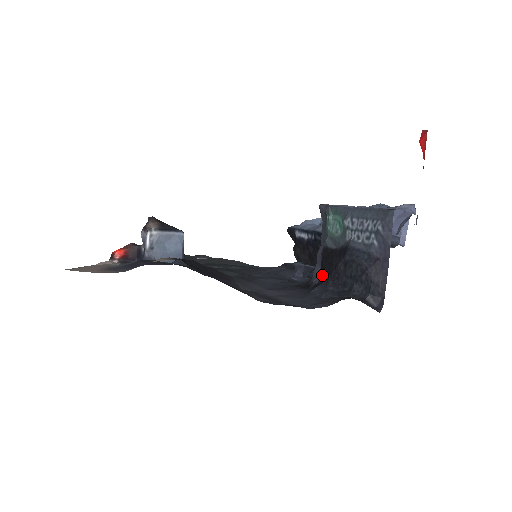
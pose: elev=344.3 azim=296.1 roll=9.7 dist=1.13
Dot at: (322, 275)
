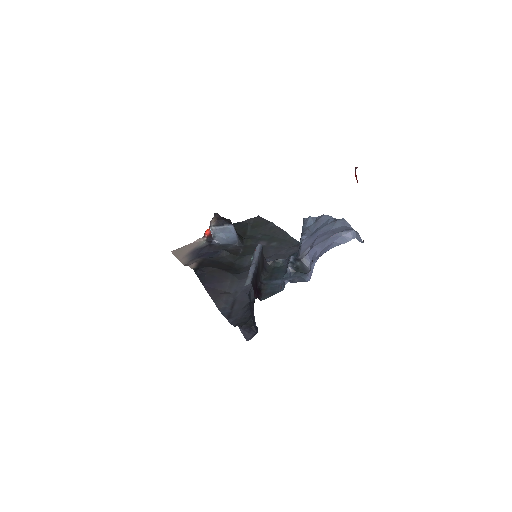
Dot at: occluded
